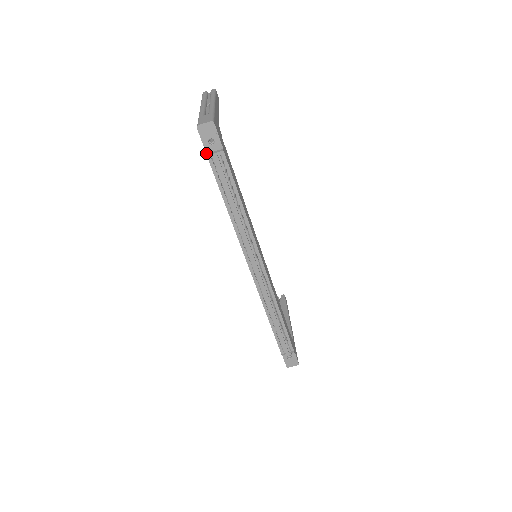
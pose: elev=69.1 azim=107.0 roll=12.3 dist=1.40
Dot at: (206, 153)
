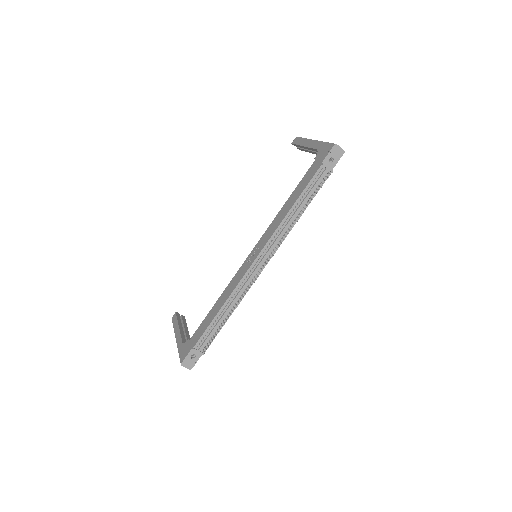
Dot at: (322, 162)
